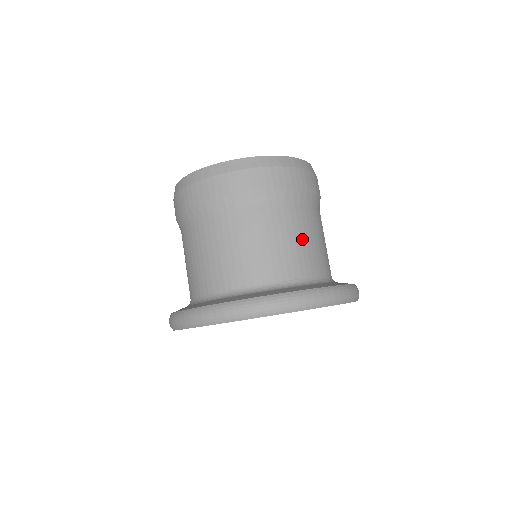
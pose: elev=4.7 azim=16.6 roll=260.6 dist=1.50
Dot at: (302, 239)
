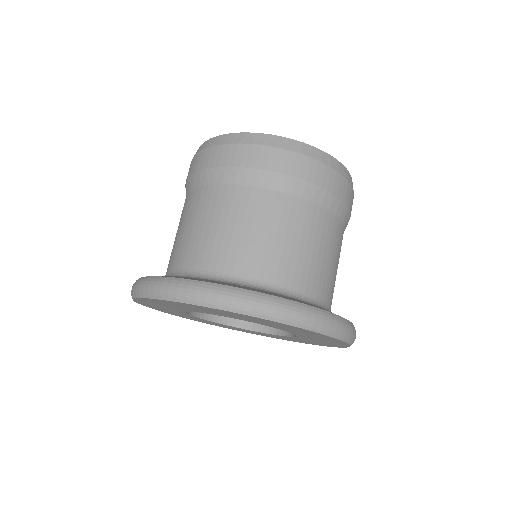
Dot at: occluded
